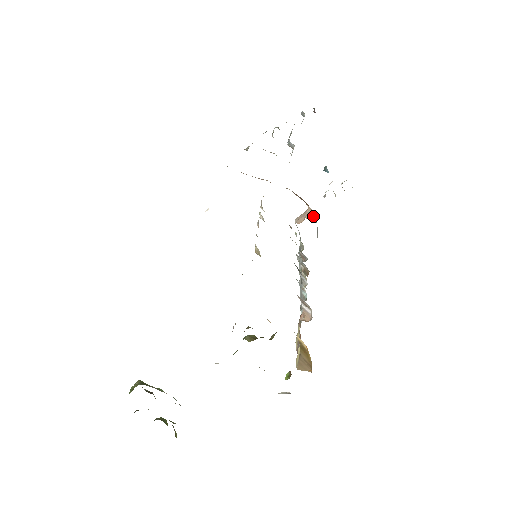
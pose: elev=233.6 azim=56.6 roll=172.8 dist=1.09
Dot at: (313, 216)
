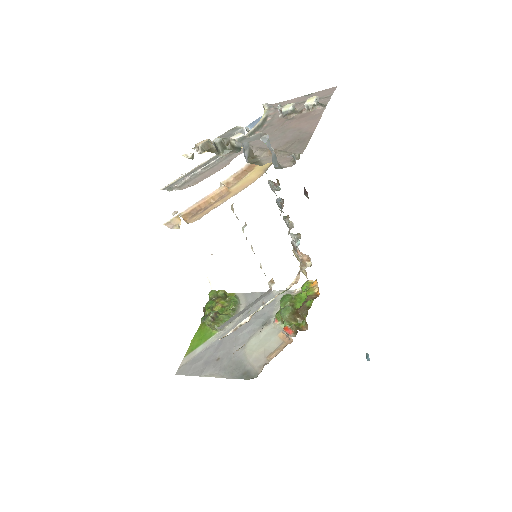
Dot at: occluded
